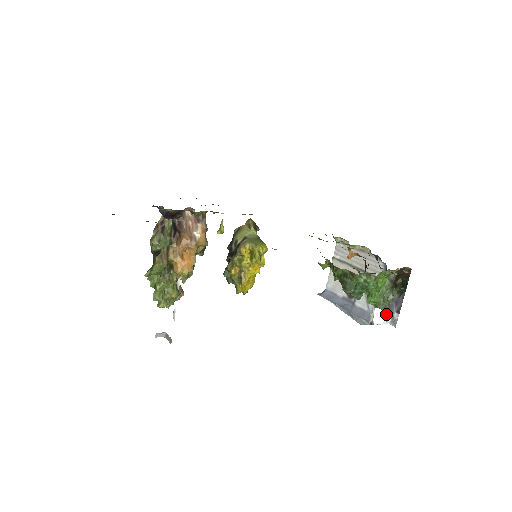
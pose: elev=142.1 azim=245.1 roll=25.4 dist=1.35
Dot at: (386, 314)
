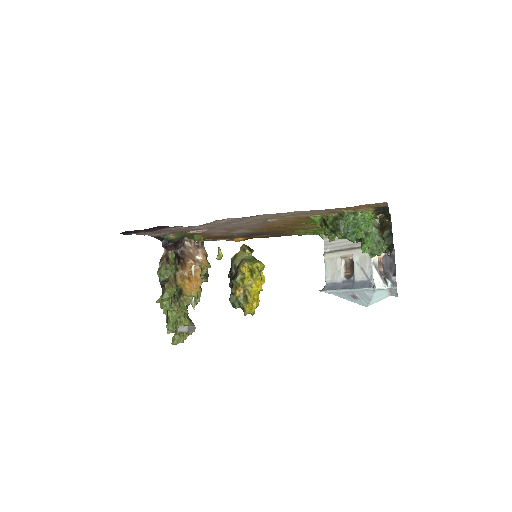
Dot at: (385, 280)
